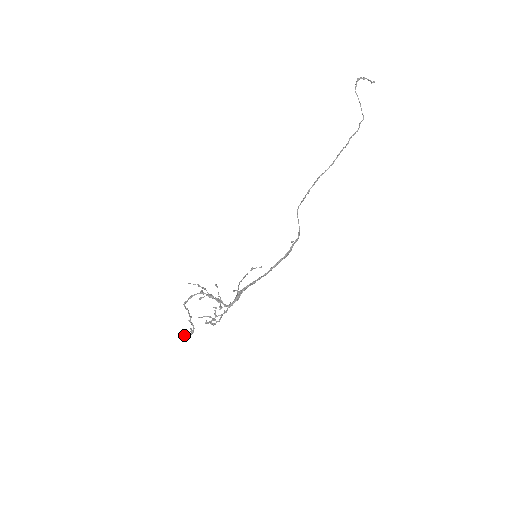
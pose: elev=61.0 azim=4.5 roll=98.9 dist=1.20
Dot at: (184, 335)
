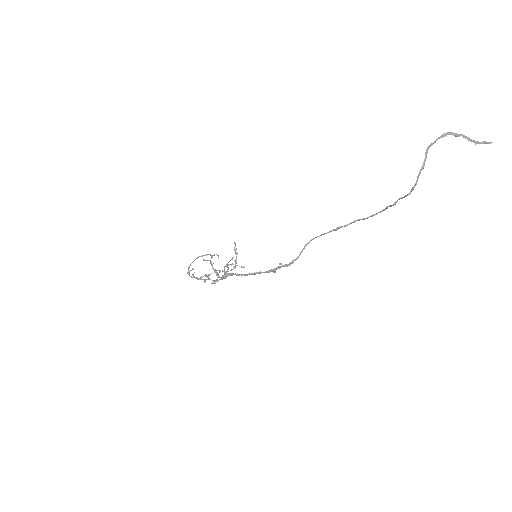
Dot at: (194, 276)
